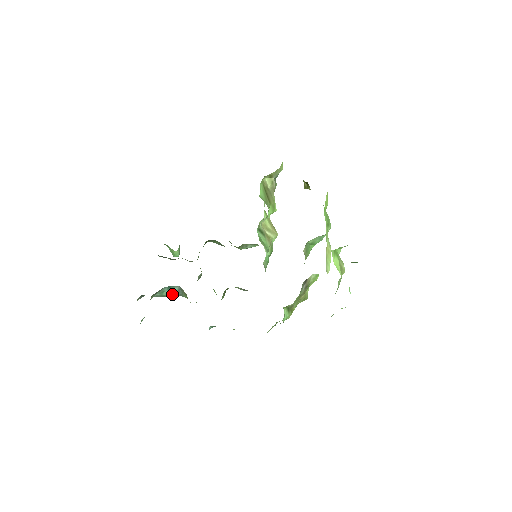
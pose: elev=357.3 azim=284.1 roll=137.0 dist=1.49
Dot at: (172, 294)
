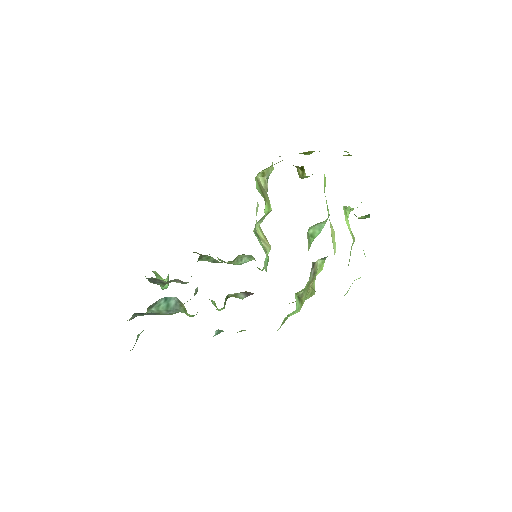
Dot at: (169, 309)
